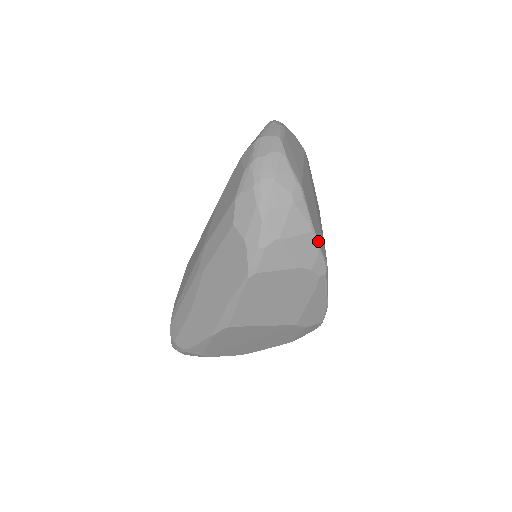
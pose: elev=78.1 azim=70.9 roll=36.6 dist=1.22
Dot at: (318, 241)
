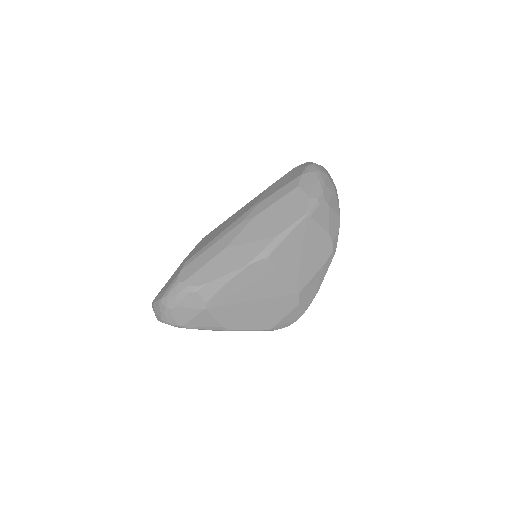
Dot at: (339, 226)
